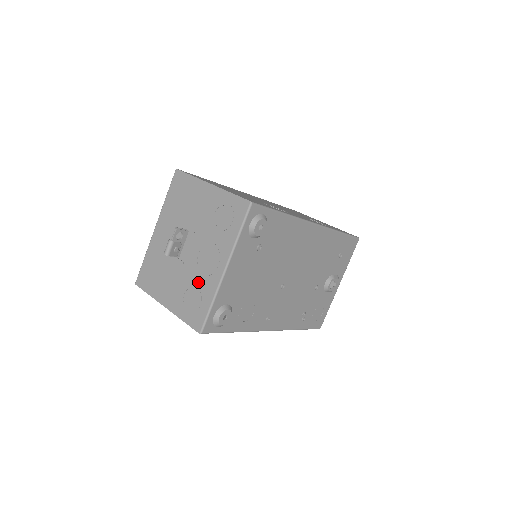
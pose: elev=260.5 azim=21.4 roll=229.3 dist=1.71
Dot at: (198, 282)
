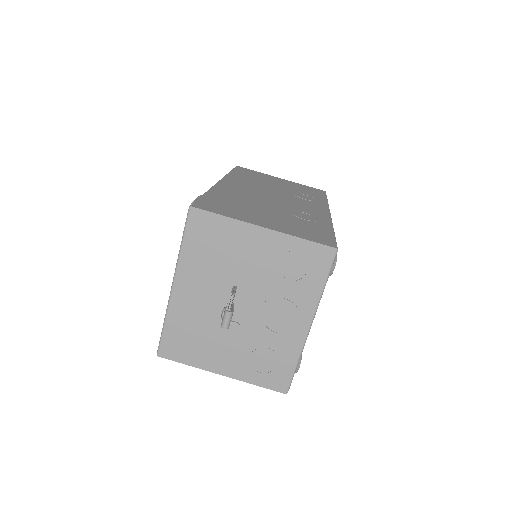
Dot at: (271, 343)
